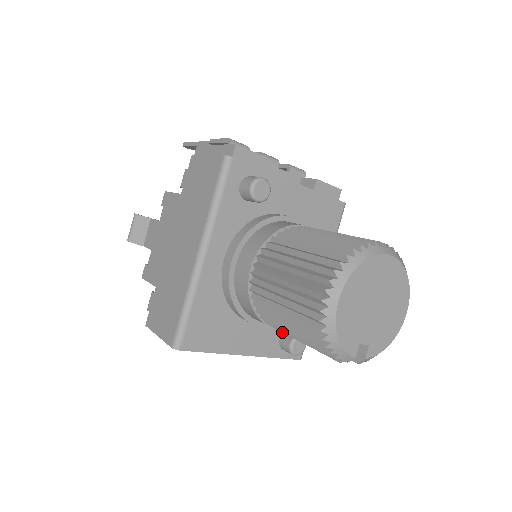
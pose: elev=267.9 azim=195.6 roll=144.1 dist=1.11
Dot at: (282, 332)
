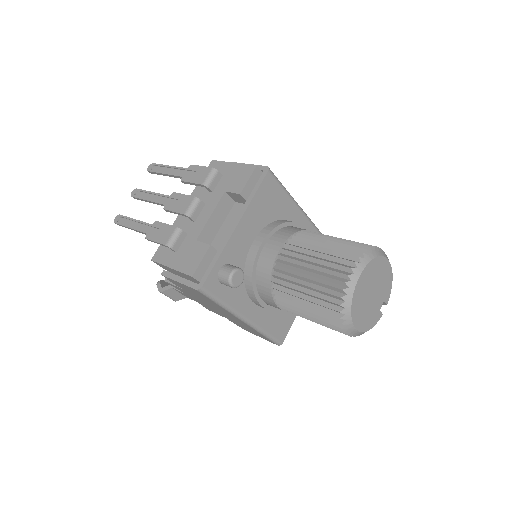
Dot at: occluded
